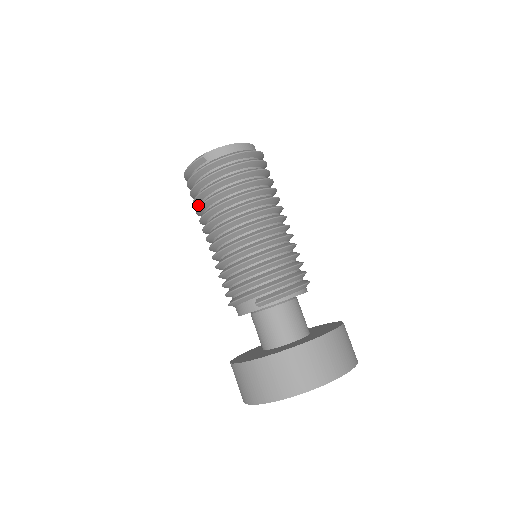
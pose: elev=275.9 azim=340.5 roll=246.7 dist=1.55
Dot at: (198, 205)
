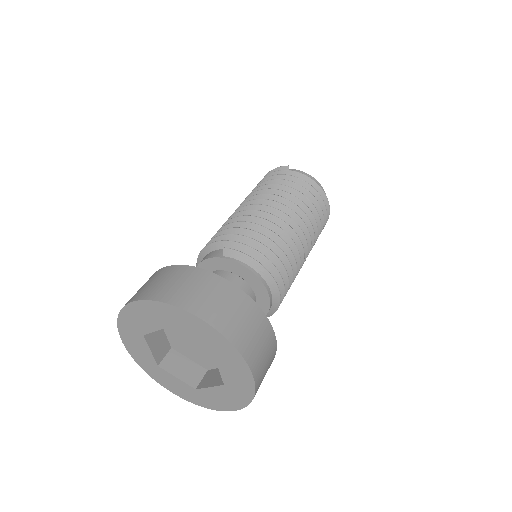
Dot at: occluded
